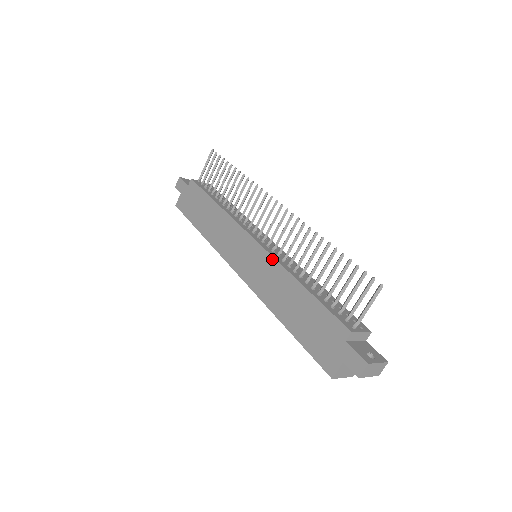
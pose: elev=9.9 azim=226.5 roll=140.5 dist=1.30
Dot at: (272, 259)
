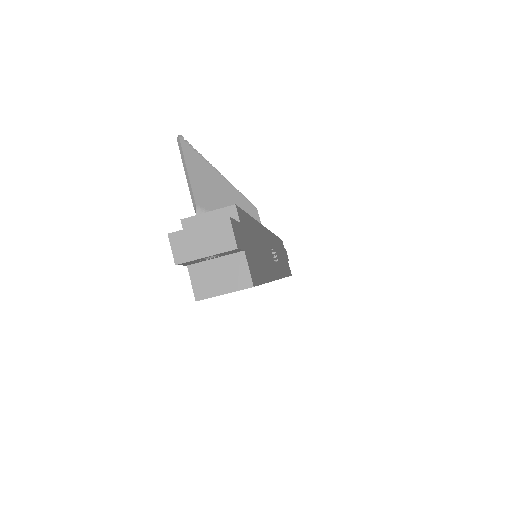
Dot at: occluded
